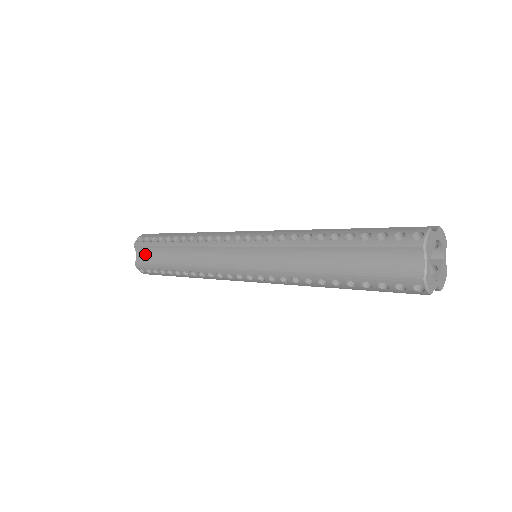
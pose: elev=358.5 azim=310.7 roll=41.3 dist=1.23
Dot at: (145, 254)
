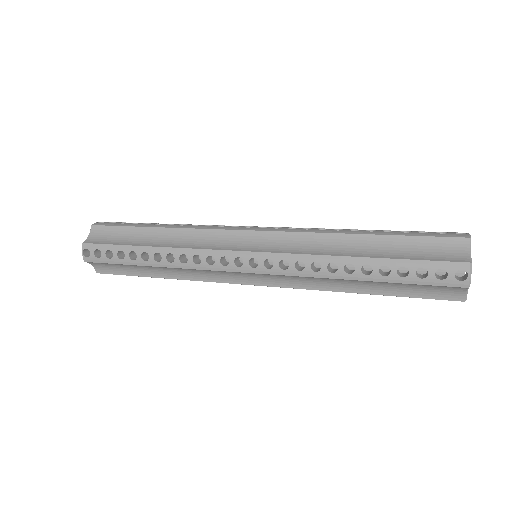
Dot at: (104, 235)
